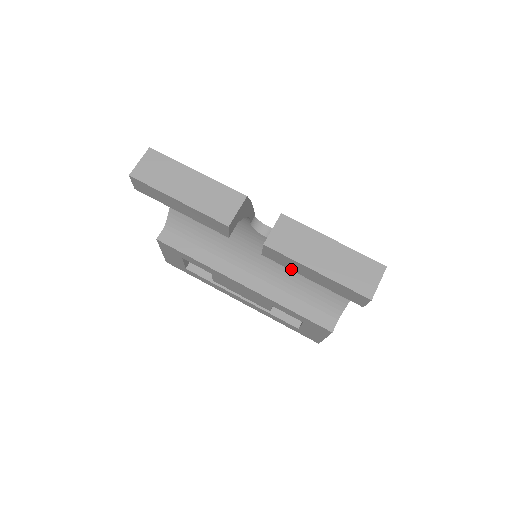
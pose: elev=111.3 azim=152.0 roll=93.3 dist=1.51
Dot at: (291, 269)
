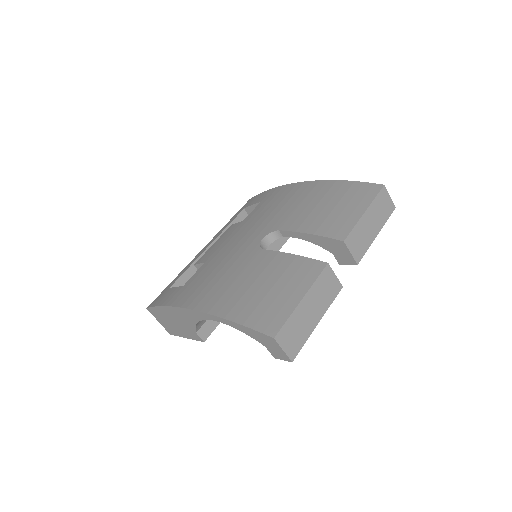
Dot at: occluded
